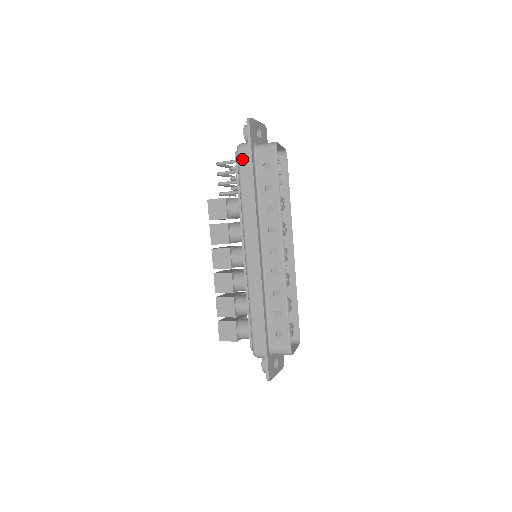
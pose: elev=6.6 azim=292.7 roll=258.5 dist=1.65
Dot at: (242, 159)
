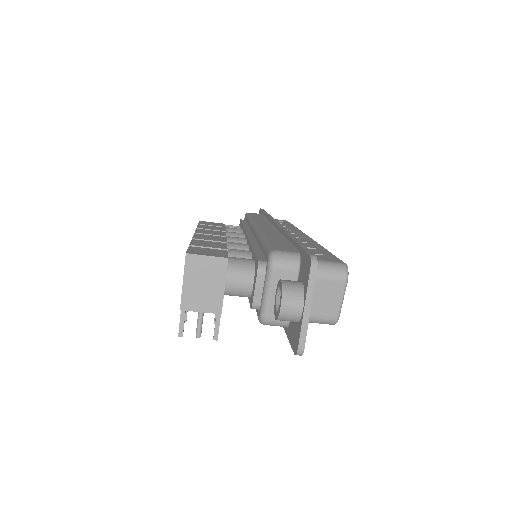
Dot at: occluded
